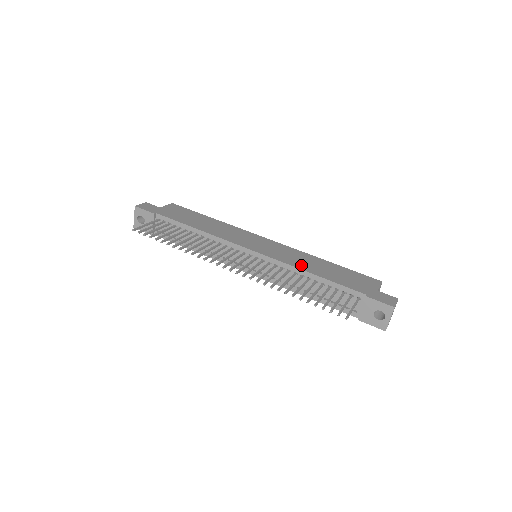
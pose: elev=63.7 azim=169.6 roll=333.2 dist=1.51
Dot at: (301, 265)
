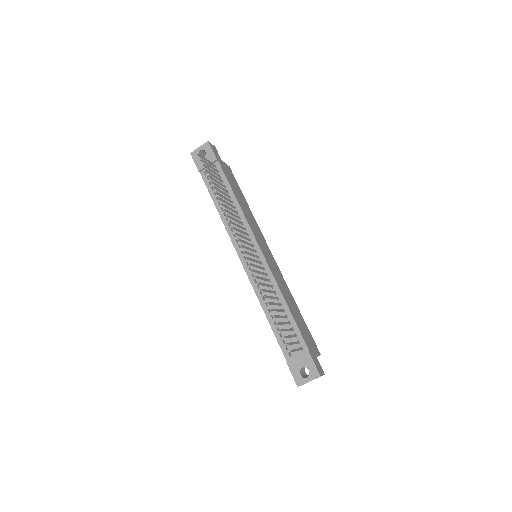
Dot at: (283, 291)
